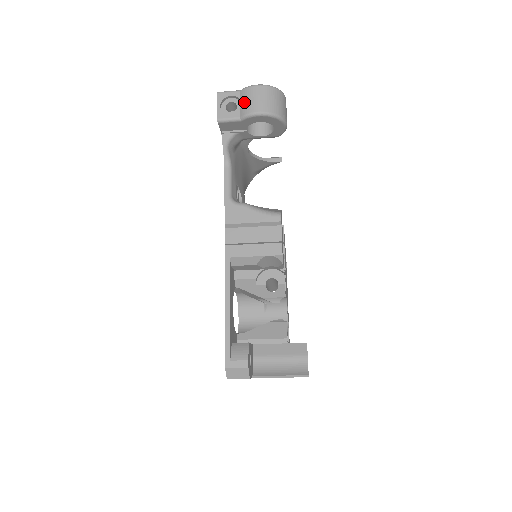
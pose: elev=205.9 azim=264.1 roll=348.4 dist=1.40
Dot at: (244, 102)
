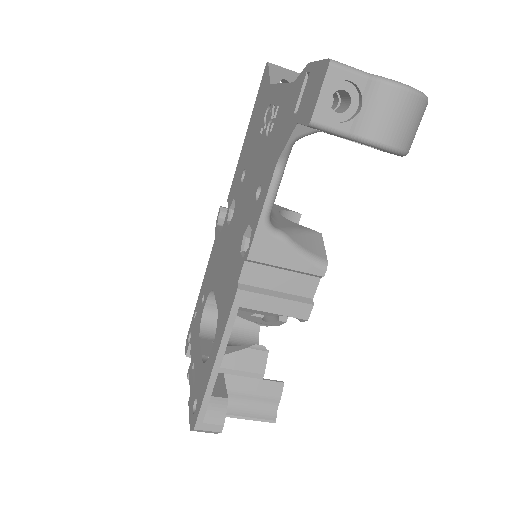
Dot at: (368, 110)
